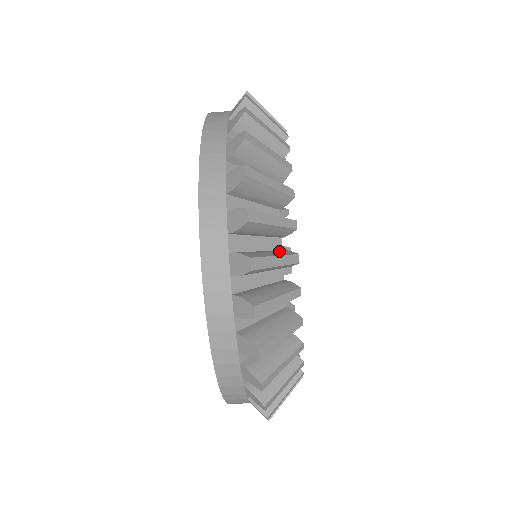
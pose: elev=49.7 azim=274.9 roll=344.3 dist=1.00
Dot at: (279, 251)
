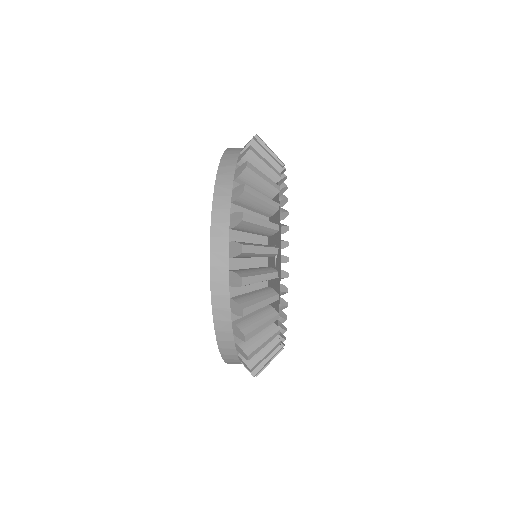
Dot at: (265, 269)
